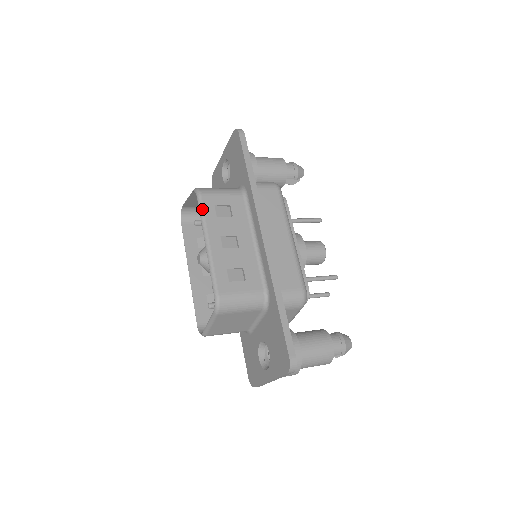
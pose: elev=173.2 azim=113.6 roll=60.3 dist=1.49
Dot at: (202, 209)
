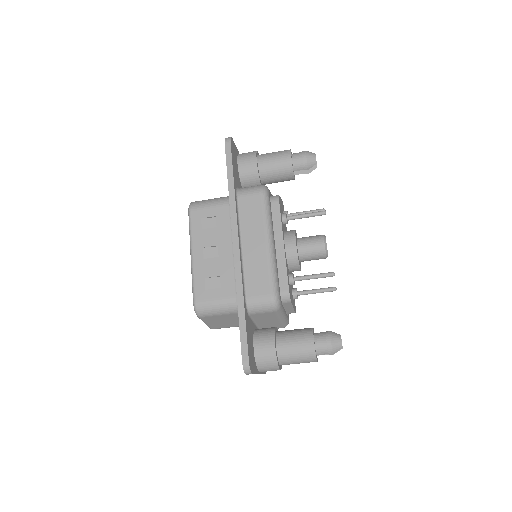
Dot at: (190, 224)
